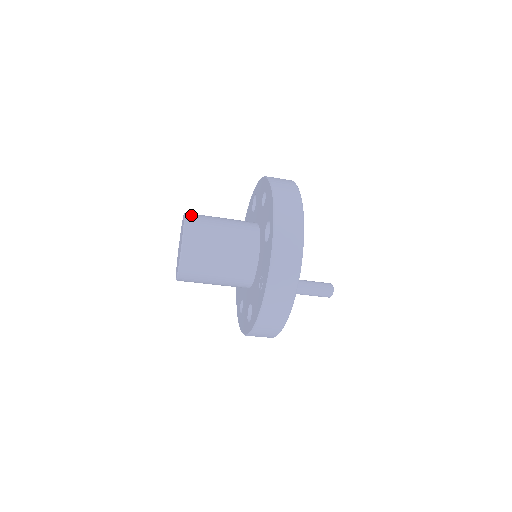
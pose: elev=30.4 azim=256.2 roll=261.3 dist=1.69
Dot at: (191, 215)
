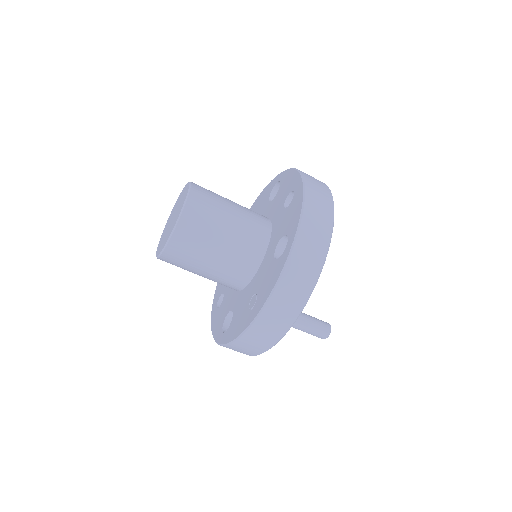
Dot at: (197, 190)
